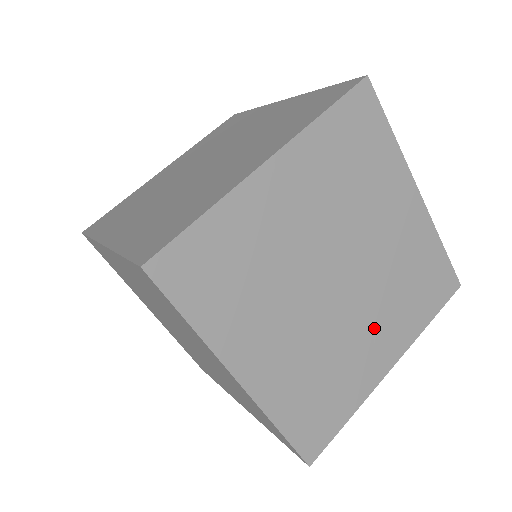
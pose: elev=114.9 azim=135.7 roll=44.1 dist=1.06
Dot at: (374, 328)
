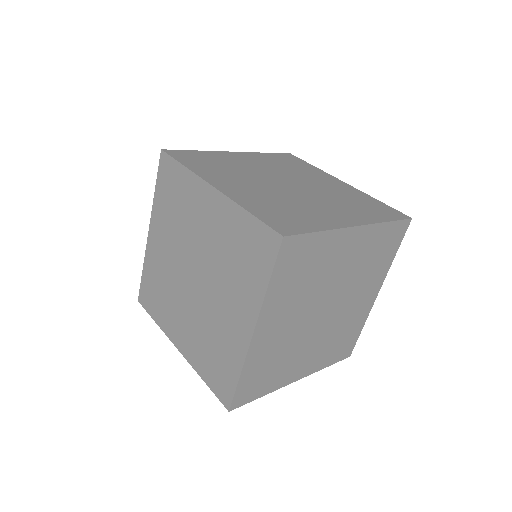
Dot at: (359, 297)
